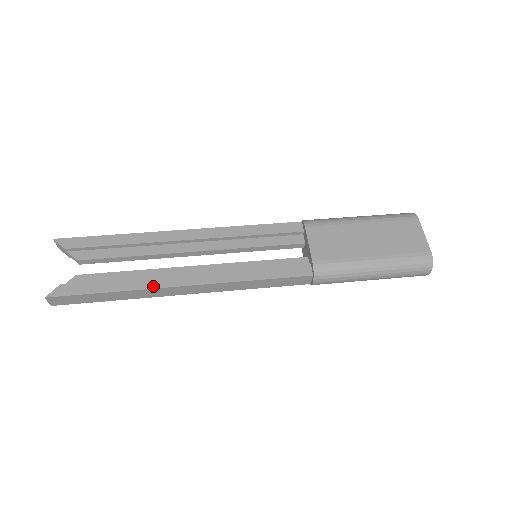
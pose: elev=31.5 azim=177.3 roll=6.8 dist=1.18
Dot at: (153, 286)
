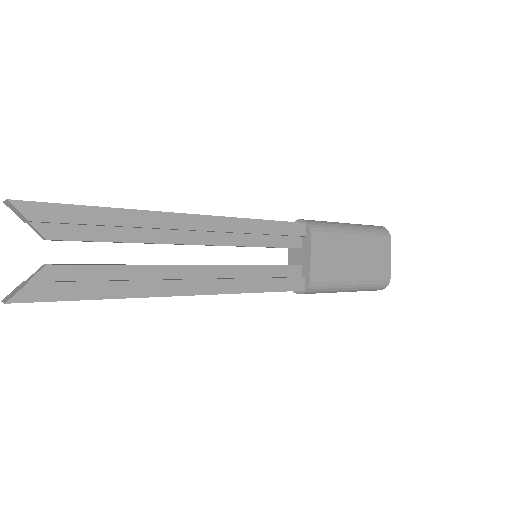
Dot at: (154, 294)
